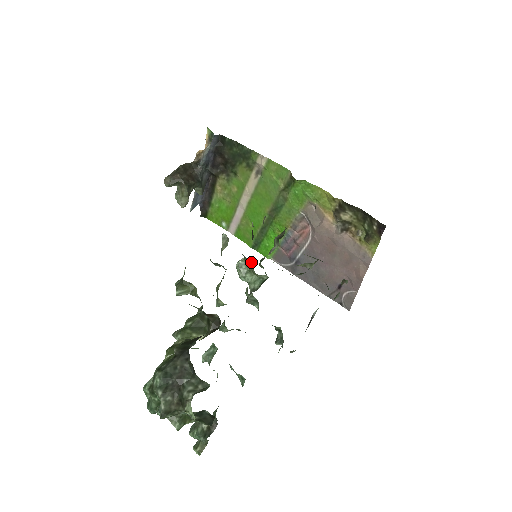
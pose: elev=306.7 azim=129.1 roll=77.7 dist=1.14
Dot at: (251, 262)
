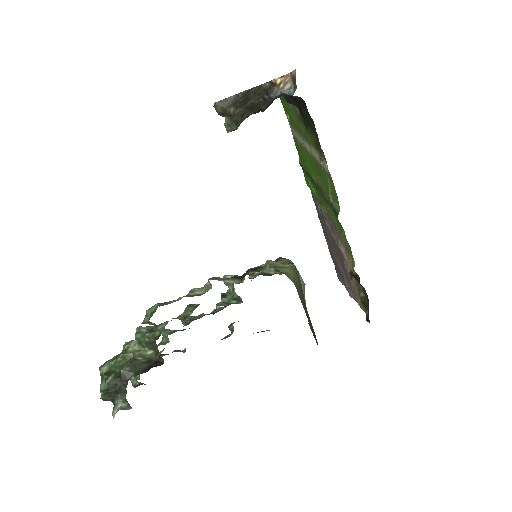
Dot at: occluded
